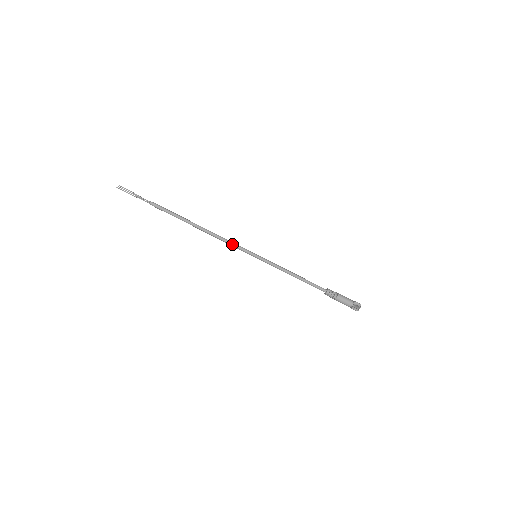
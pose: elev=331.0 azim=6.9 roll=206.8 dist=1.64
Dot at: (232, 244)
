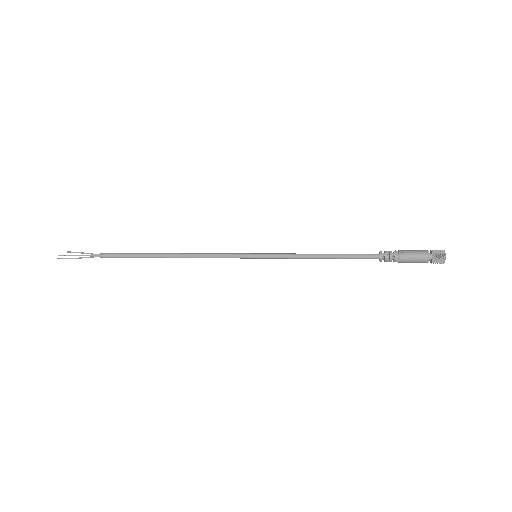
Dot at: (217, 257)
